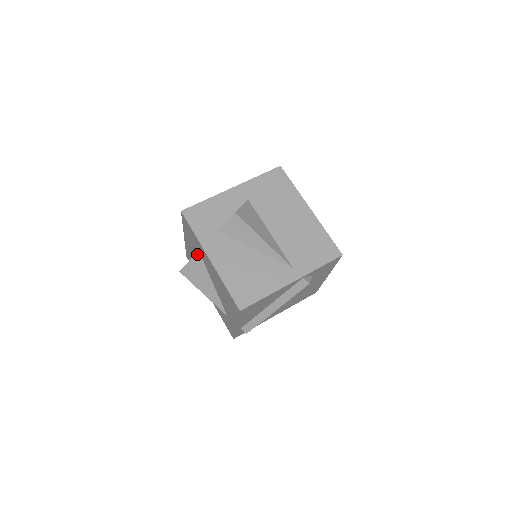
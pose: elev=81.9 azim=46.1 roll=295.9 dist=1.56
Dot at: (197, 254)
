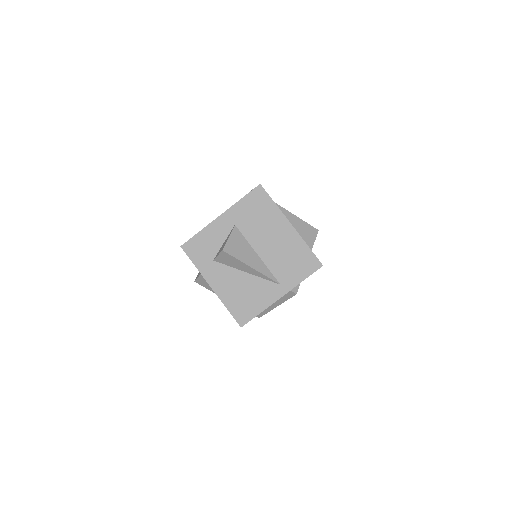
Dot at: occluded
